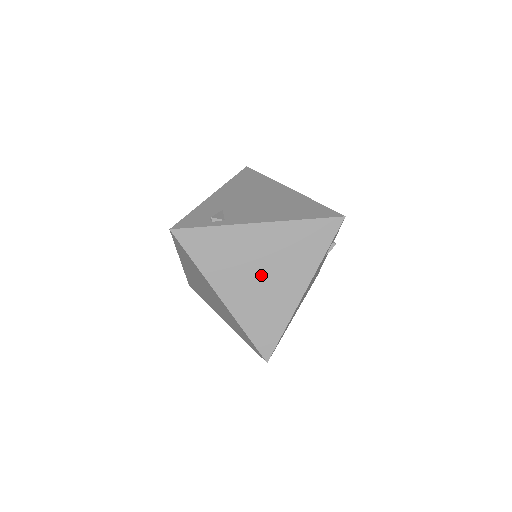
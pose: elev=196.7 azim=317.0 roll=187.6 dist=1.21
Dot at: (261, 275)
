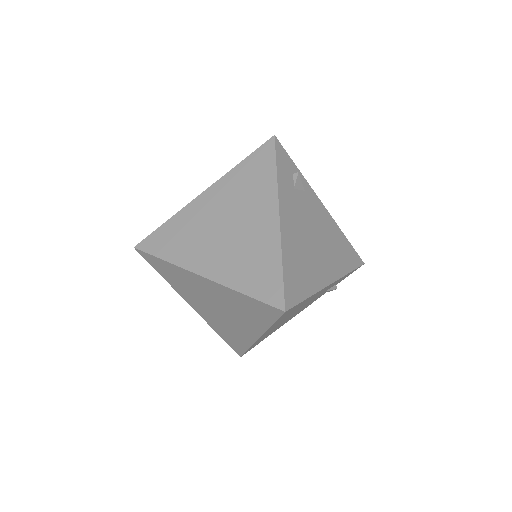
Dot at: (228, 230)
